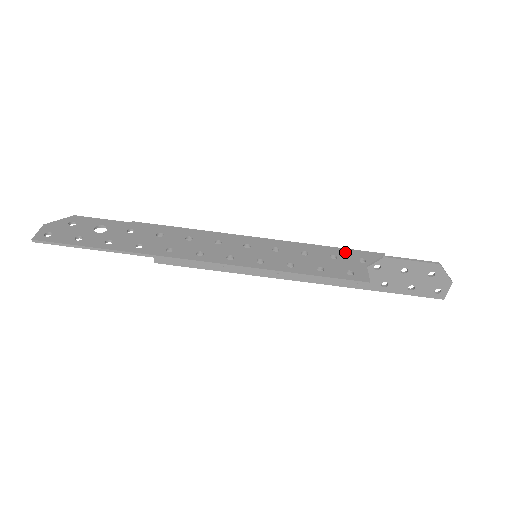
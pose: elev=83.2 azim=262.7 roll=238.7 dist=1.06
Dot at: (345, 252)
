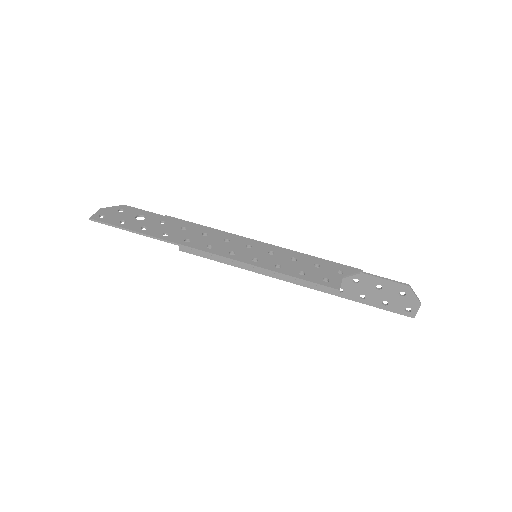
Dot at: (328, 263)
